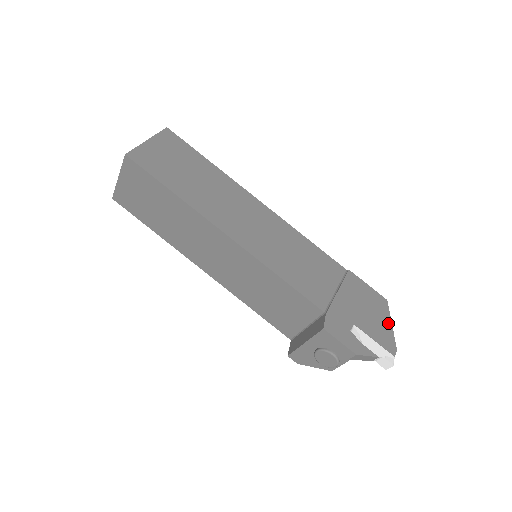
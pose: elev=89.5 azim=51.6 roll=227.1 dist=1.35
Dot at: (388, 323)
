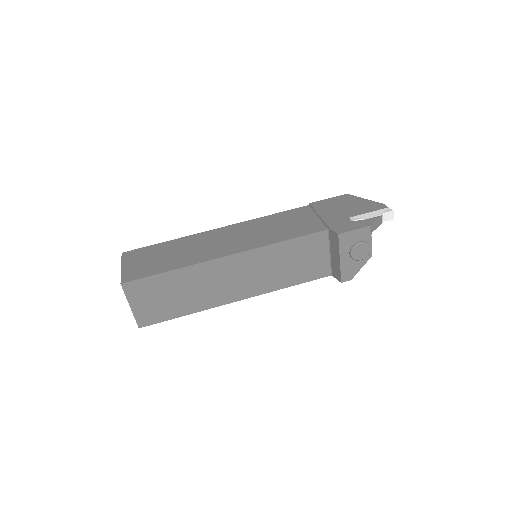
Dot at: (363, 200)
